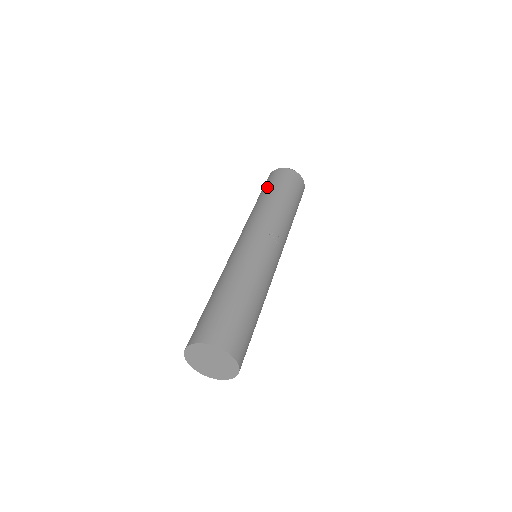
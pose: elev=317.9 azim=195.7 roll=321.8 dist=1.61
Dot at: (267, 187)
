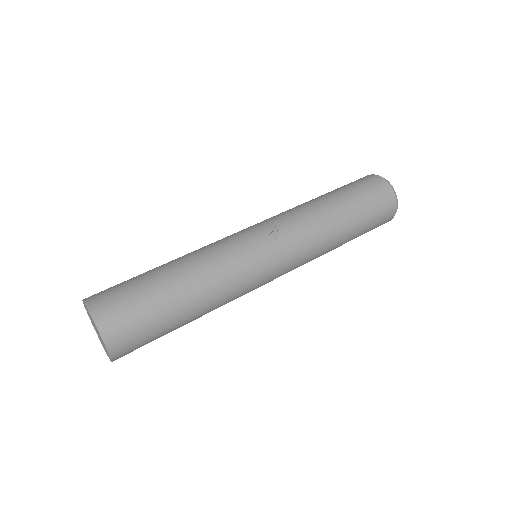
Dot at: occluded
